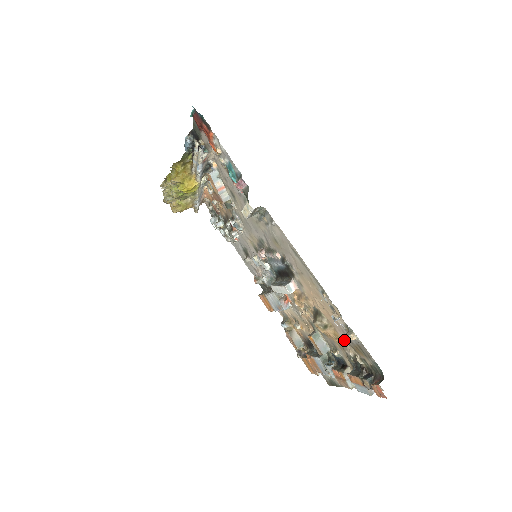
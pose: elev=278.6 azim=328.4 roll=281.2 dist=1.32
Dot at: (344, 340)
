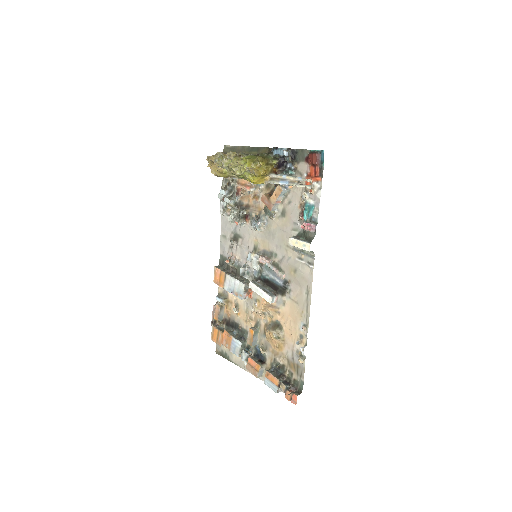
Dot at: (285, 353)
